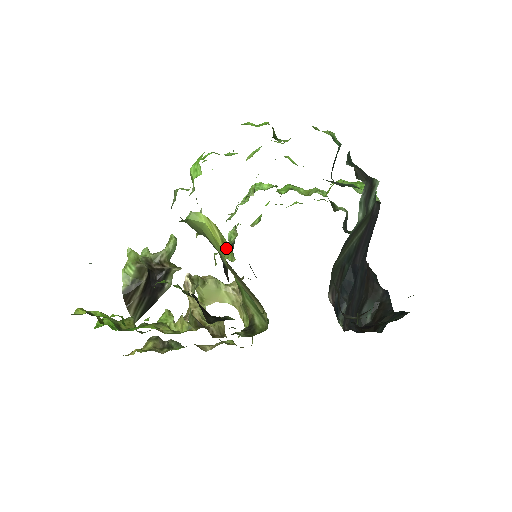
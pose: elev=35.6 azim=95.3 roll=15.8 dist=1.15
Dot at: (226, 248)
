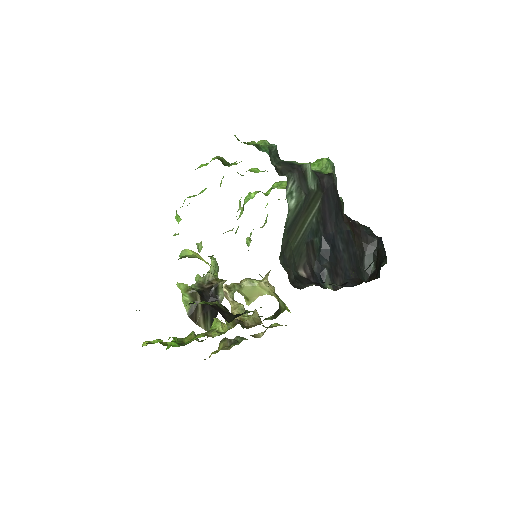
Dot at: occluded
